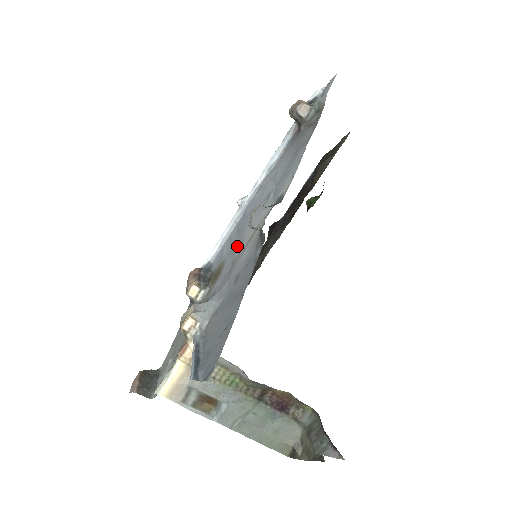
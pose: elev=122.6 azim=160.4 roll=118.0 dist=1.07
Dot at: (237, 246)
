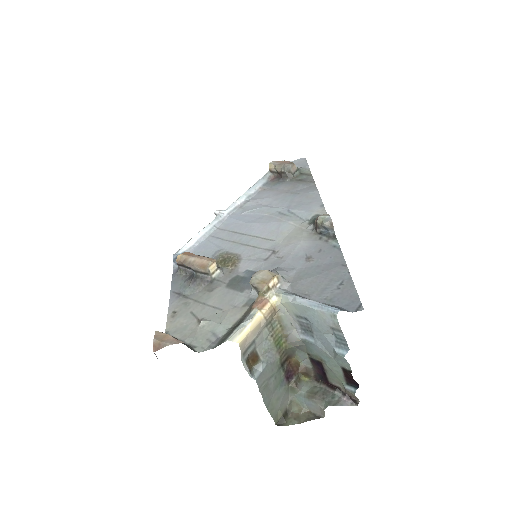
Dot at: (257, 241)
